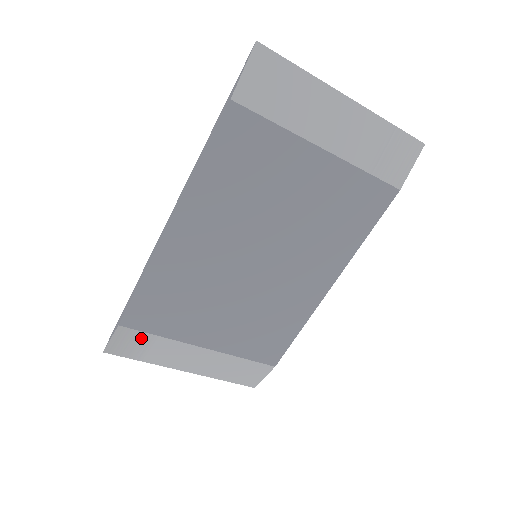
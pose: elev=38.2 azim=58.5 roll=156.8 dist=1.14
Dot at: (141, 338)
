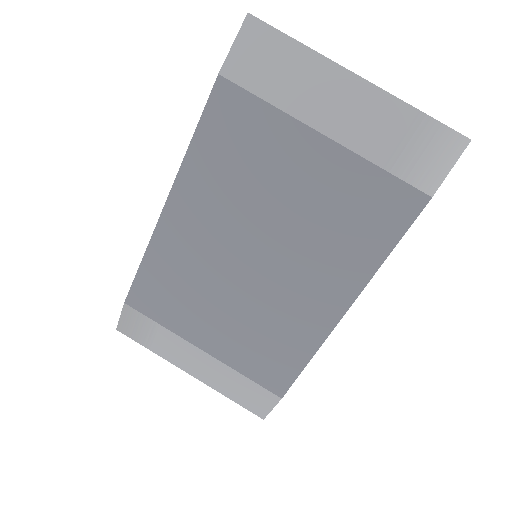
Dot at: (145, 323)
